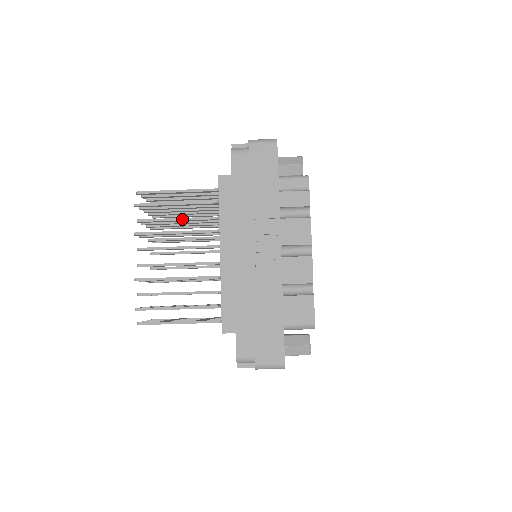
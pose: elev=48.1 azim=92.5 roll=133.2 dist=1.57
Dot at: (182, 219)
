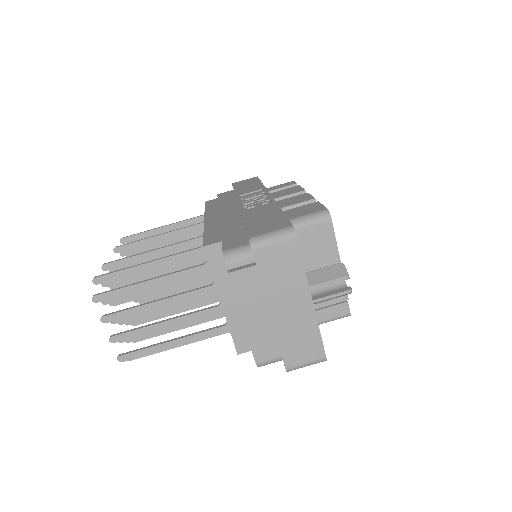
Dot at: occluded
